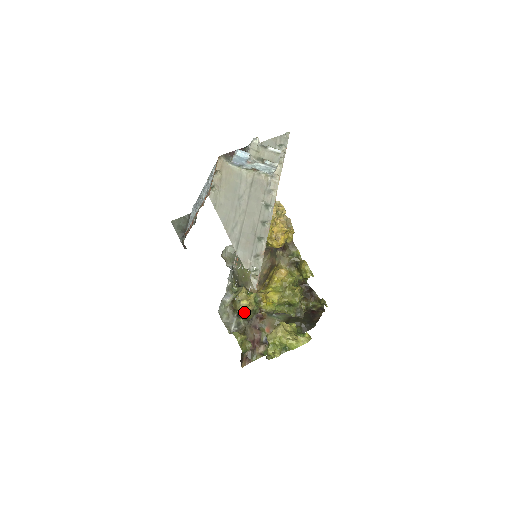
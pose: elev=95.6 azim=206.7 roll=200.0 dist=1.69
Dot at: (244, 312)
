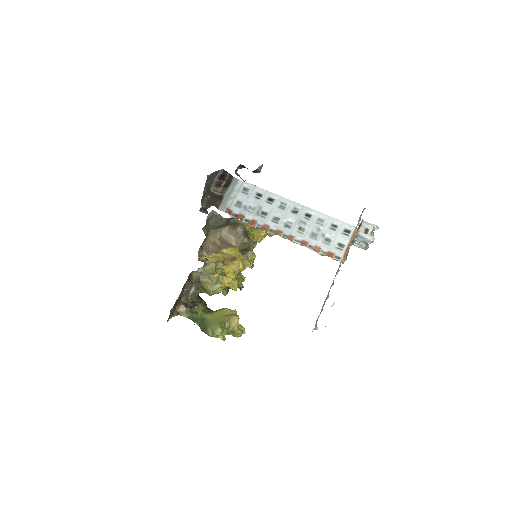
Dot at: (215, 293)
